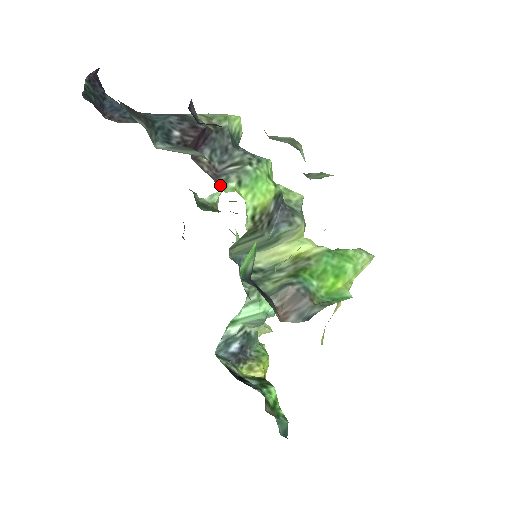
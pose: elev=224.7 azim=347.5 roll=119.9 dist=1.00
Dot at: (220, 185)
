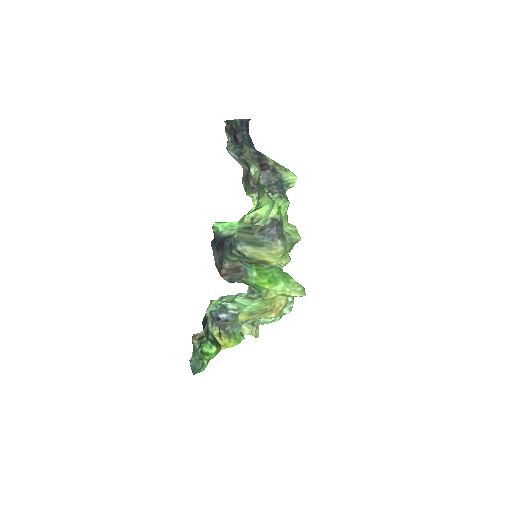
Dot at: (249, 192)
